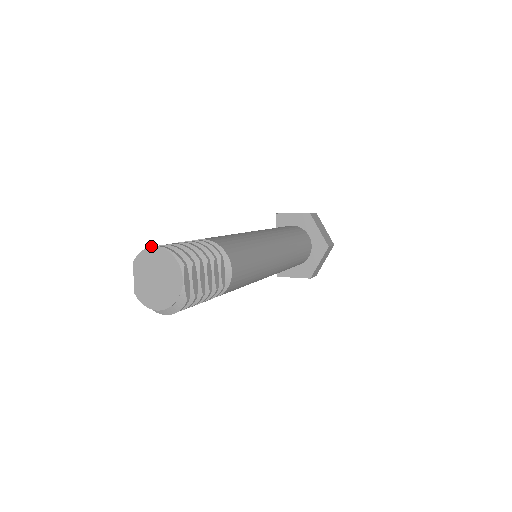
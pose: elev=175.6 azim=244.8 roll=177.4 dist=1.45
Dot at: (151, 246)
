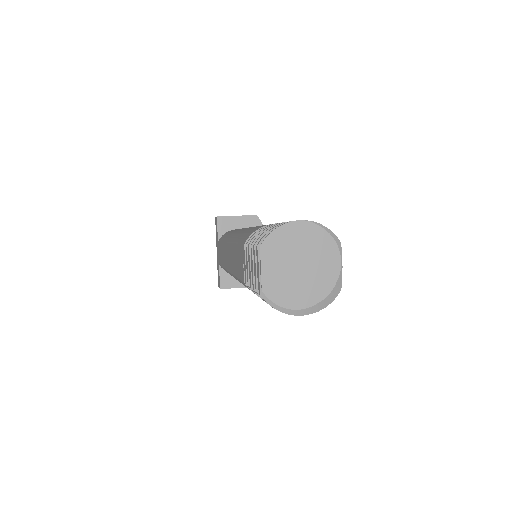
Dot at: occluded
